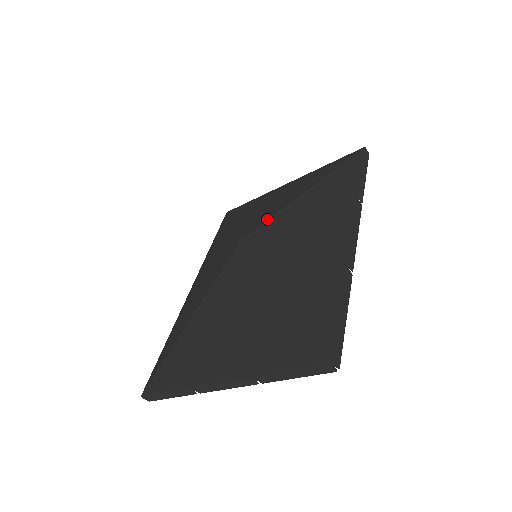
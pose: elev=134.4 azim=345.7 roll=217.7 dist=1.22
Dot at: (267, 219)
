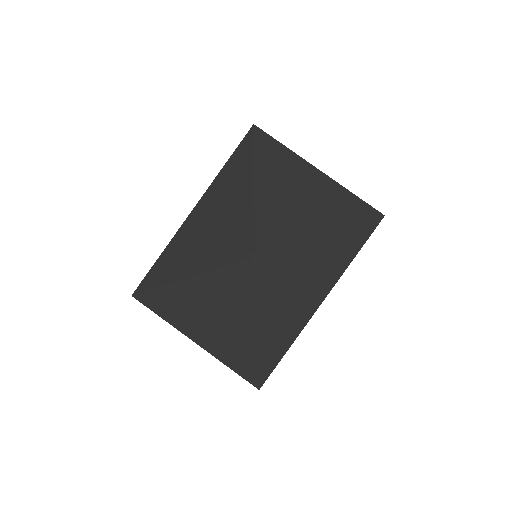
Dot at: (281, 246)
